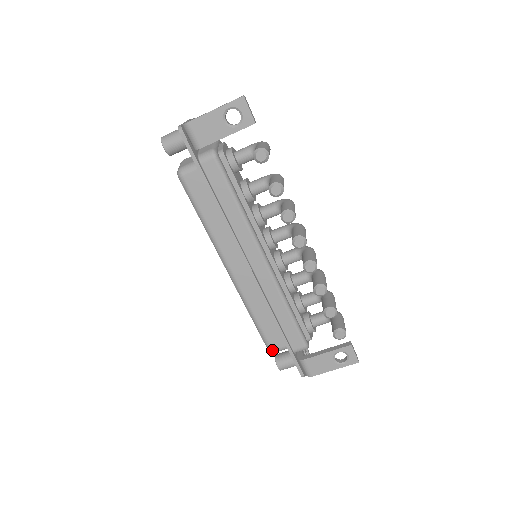
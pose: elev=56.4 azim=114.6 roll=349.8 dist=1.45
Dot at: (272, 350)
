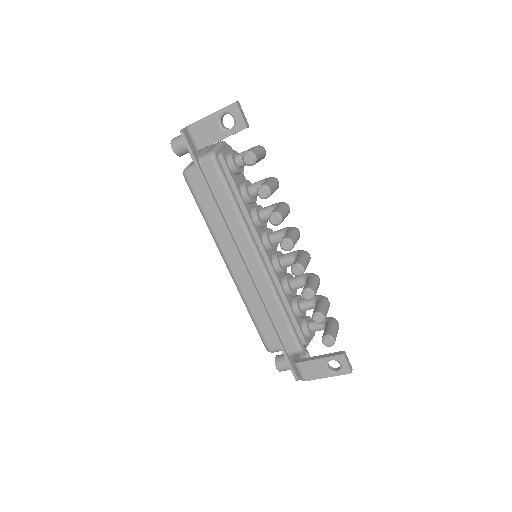
Dot at: (269, 350)
